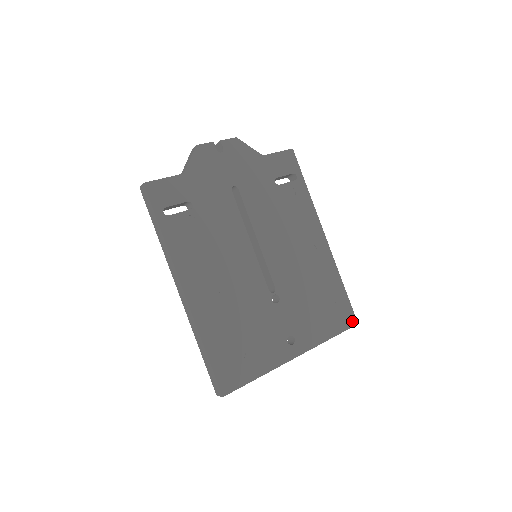
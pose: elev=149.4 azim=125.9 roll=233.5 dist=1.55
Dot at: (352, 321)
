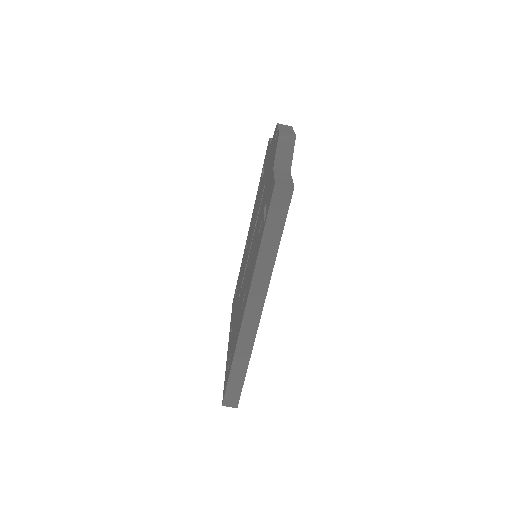
Dot at: occluded
